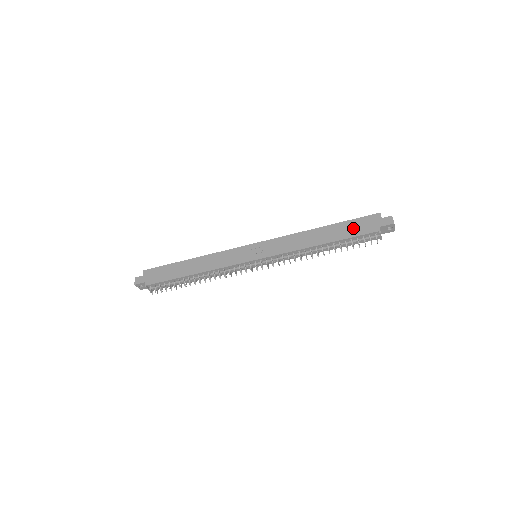
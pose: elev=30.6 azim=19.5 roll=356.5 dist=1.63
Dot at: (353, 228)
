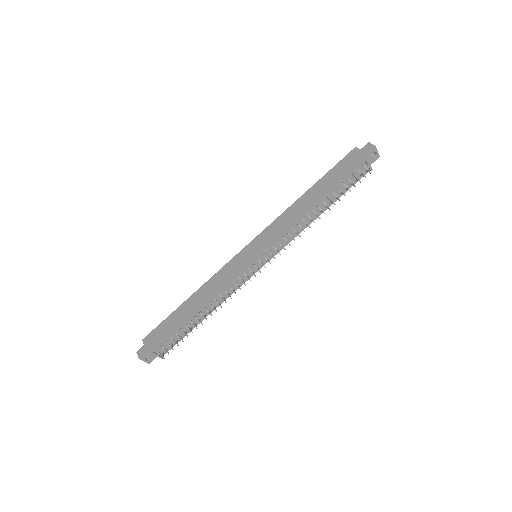
Dot at: (338, 173)
